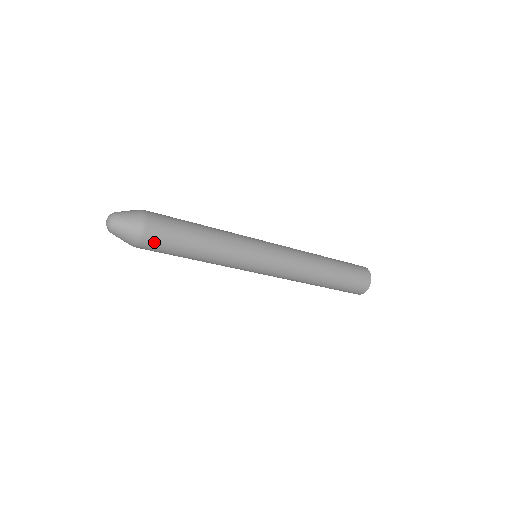
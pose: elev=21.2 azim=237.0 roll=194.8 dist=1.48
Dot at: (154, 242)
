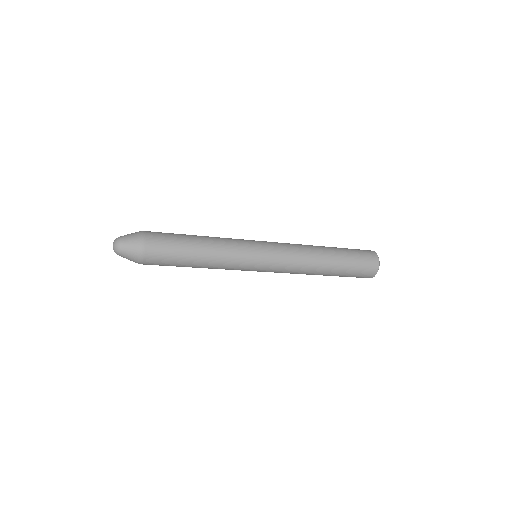
Dot at: (153, 264)
